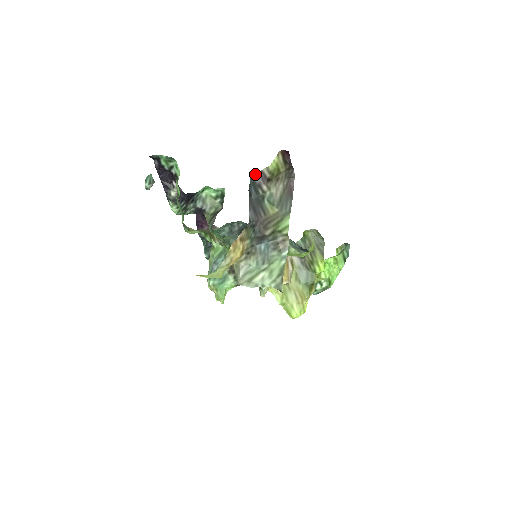
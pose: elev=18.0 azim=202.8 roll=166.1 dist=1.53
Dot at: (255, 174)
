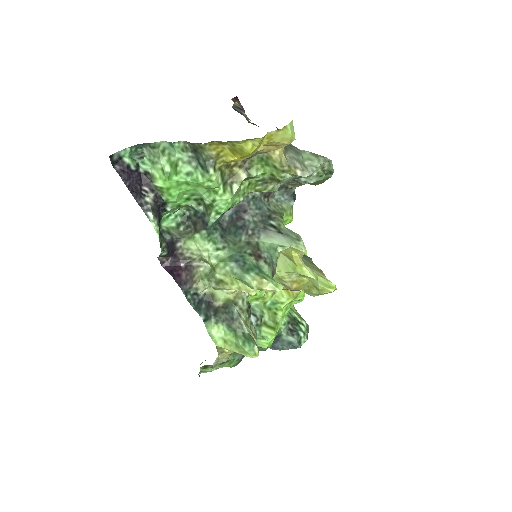
Dot at: (232, 106)
